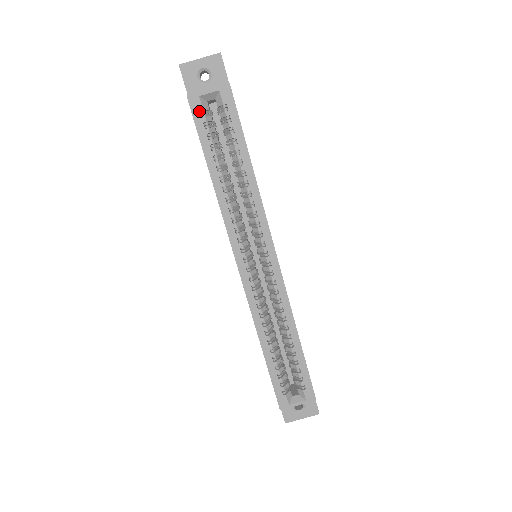
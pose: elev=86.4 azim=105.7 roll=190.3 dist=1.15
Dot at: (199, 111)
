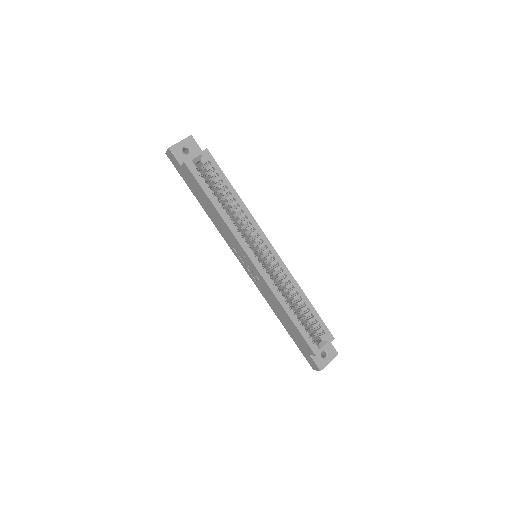
Dot at: (194, 169)
